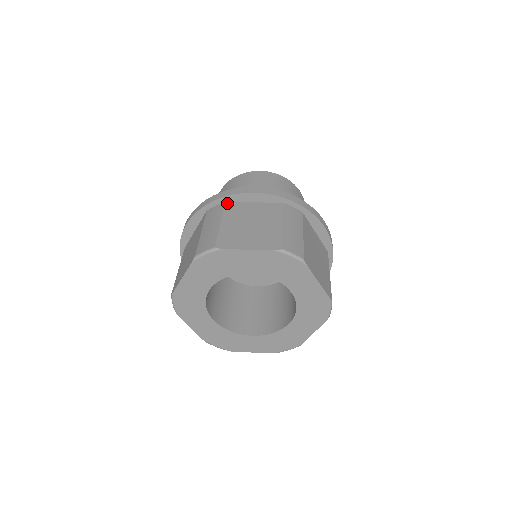
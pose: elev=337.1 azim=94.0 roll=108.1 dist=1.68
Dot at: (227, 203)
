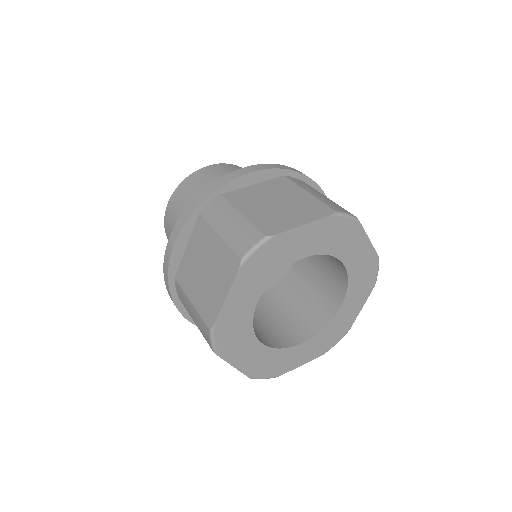
Dot at: (224, 195)
